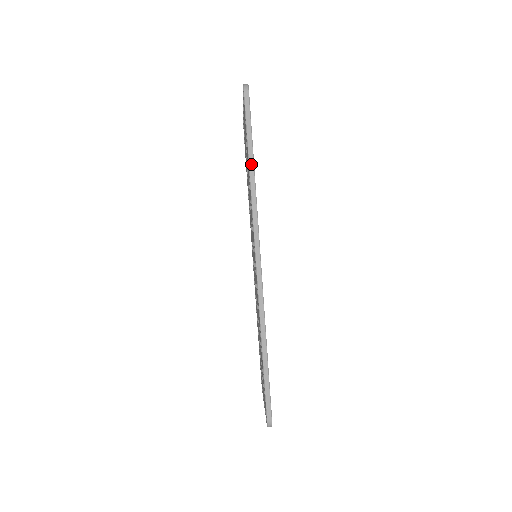
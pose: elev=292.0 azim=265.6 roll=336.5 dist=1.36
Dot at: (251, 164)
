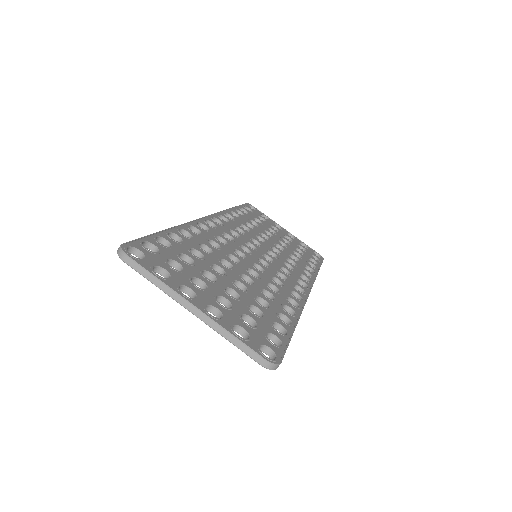
Dot at: occluded
